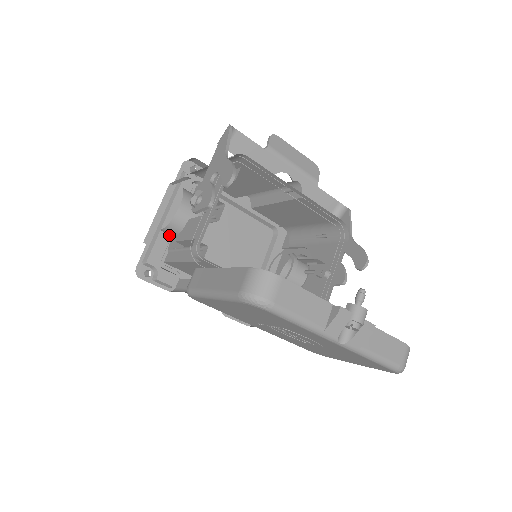
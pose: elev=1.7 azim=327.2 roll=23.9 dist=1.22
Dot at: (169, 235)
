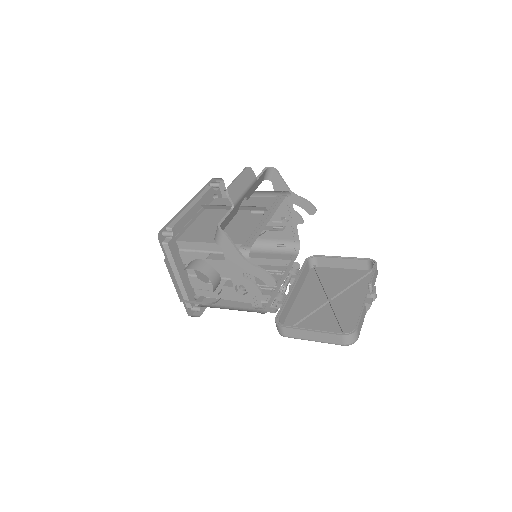
Dot at: occluded
